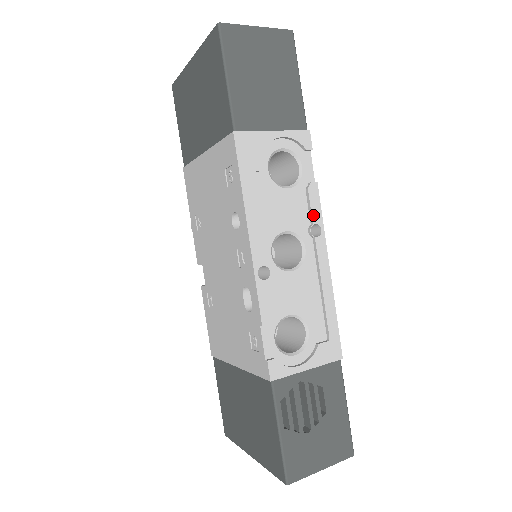
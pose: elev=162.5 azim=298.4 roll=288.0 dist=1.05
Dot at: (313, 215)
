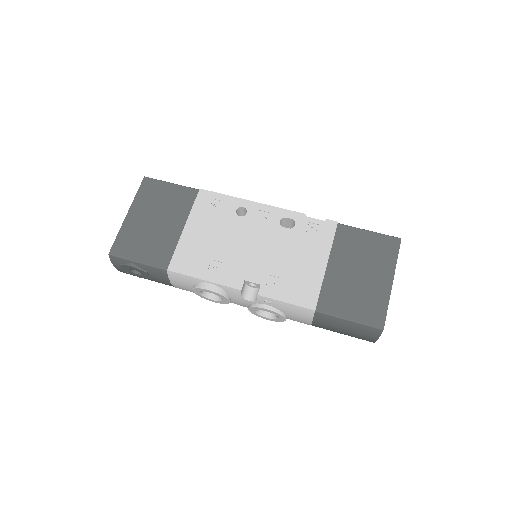
Dot at: occluded
